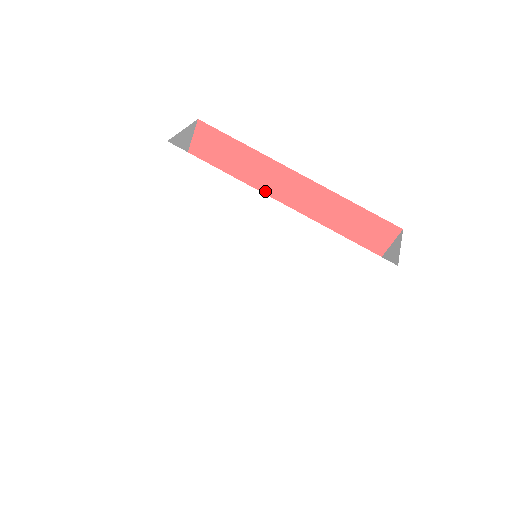
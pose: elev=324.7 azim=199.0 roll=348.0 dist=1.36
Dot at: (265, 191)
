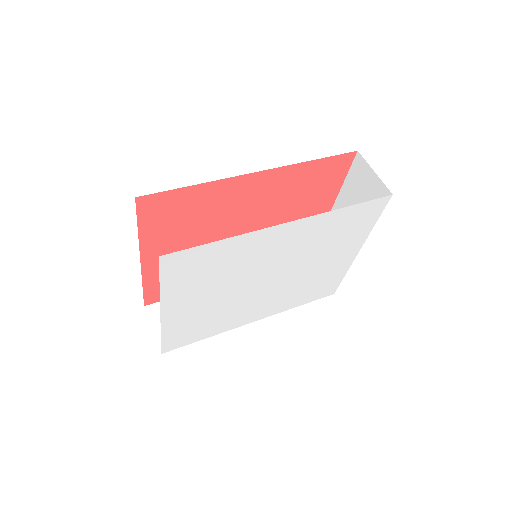
Dot at: (230, 204)
